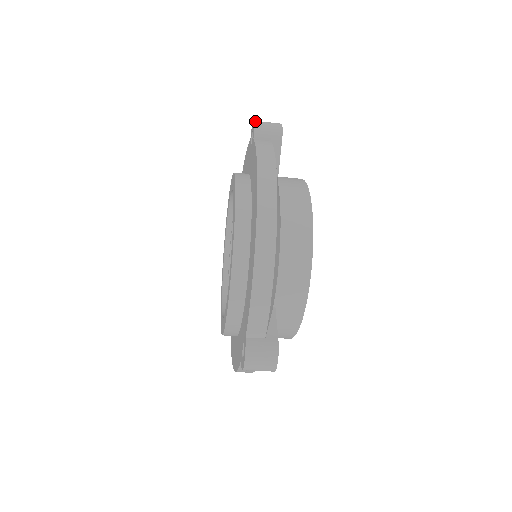
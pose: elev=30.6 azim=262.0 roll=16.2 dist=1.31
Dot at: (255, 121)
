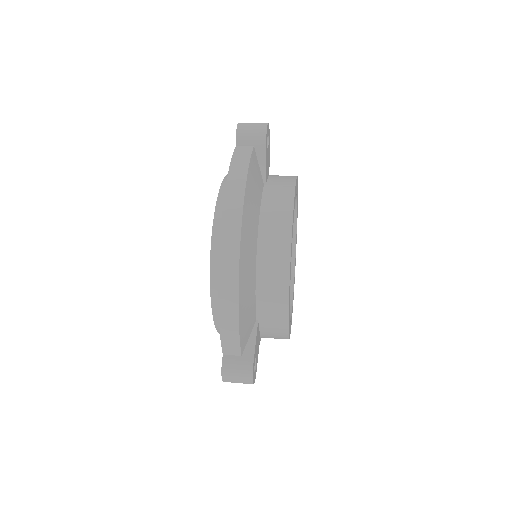
Dot at: (238, 124)
